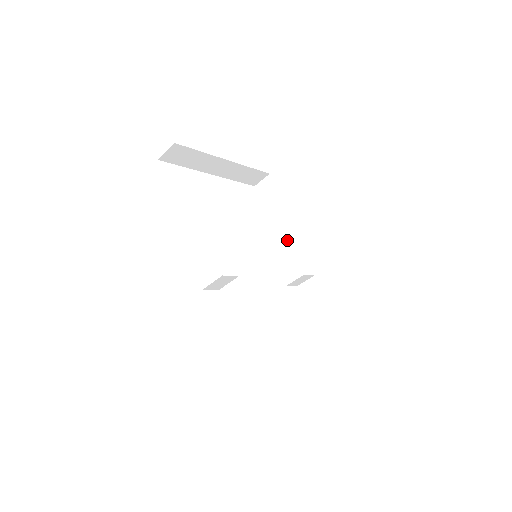
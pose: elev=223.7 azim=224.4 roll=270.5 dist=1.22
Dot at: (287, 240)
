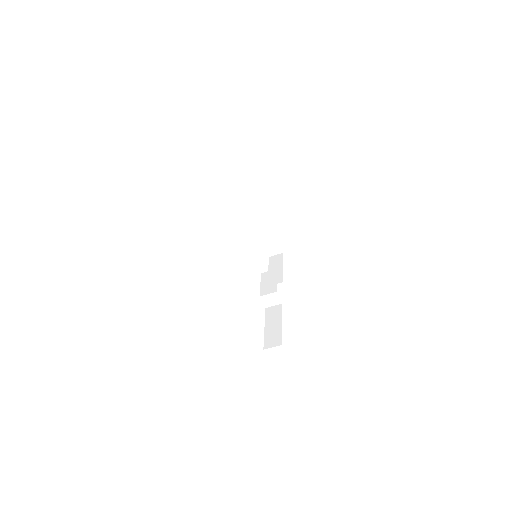
Dot at: (276, 274)
